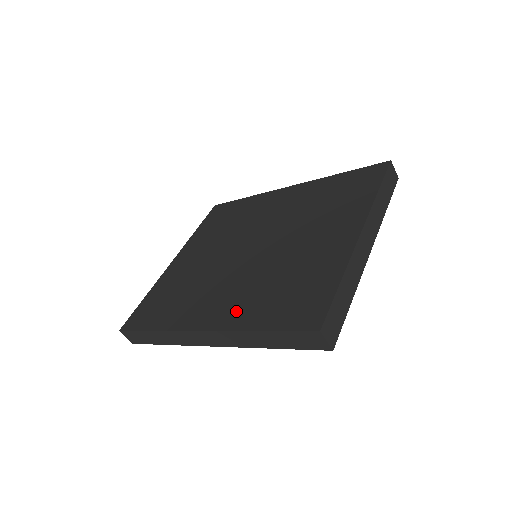
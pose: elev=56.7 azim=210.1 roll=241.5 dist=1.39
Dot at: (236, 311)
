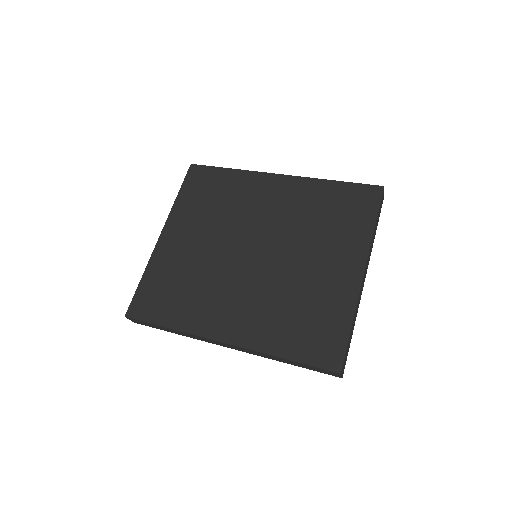
Dot at: (257, 330)
